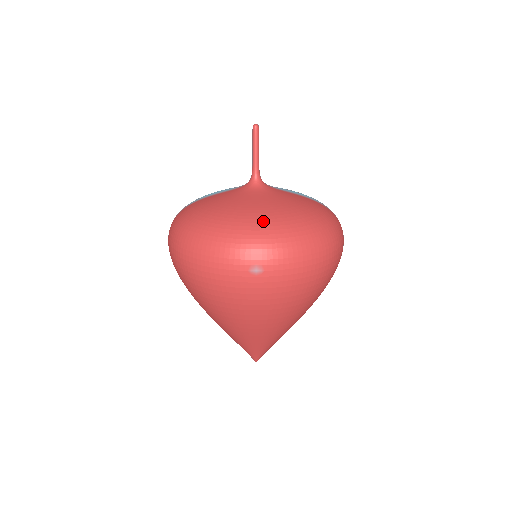
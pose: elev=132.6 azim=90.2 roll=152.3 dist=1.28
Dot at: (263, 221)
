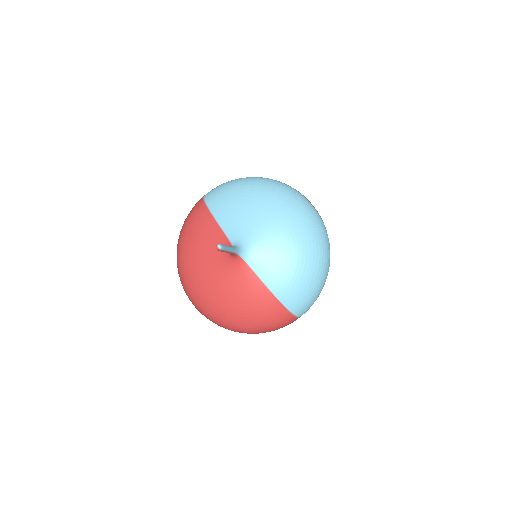
Dot at: (200, 295)
